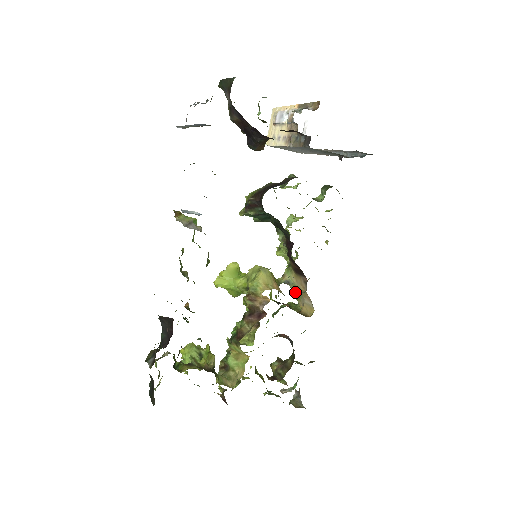
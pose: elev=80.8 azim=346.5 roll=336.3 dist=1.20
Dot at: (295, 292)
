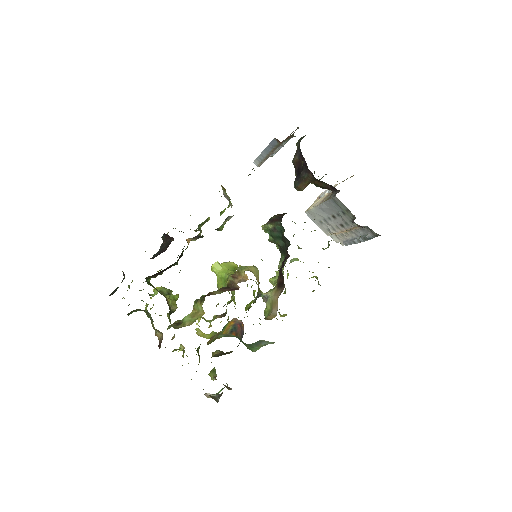
Dot at: (268, 309)
